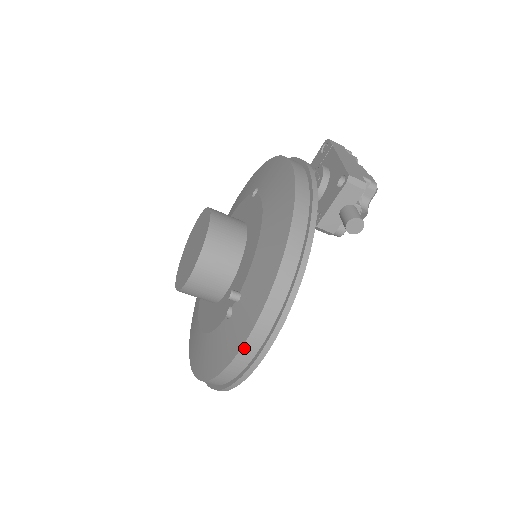
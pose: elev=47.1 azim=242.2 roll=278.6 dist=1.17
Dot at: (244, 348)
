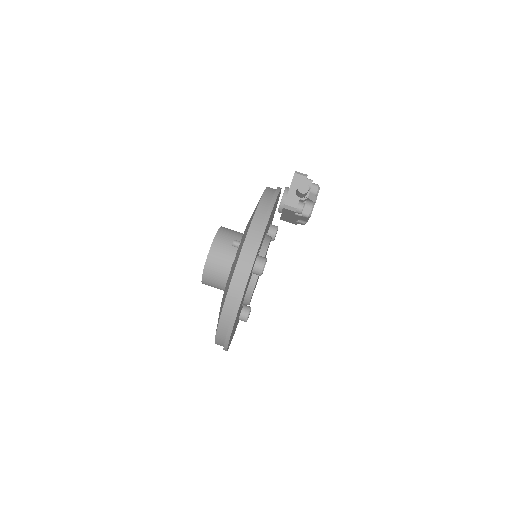
Dot at: (242, 252)
